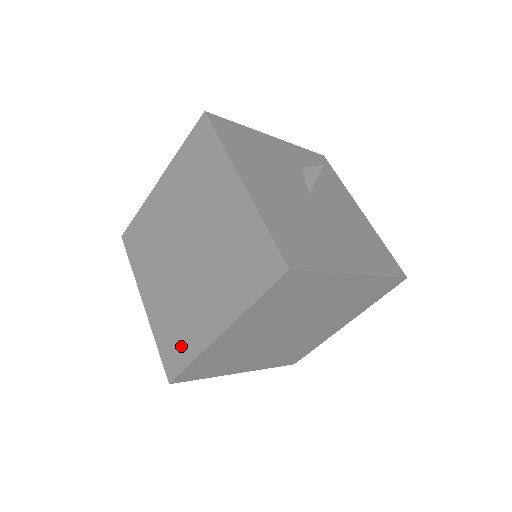
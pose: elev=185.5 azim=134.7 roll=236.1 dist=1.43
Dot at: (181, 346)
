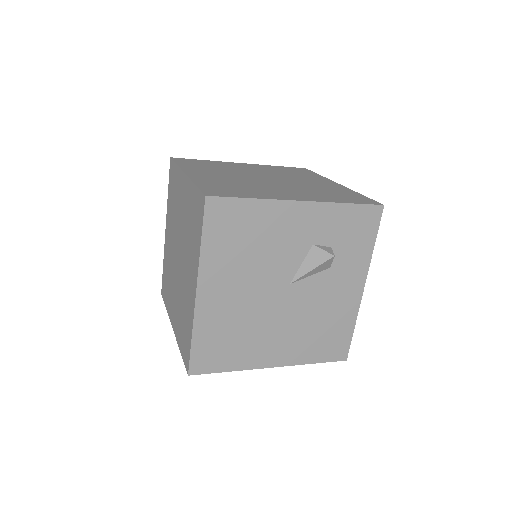
Dot at: (166, 292)
